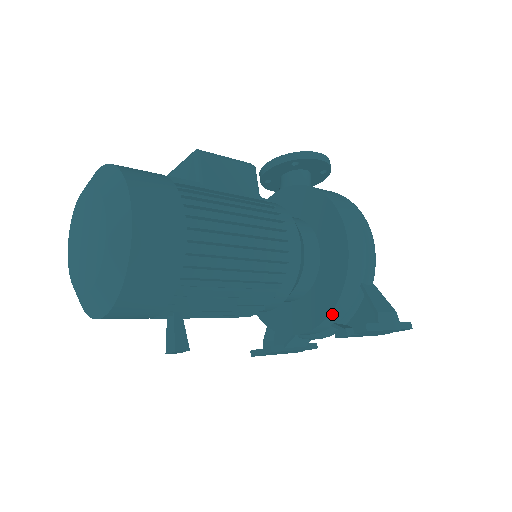
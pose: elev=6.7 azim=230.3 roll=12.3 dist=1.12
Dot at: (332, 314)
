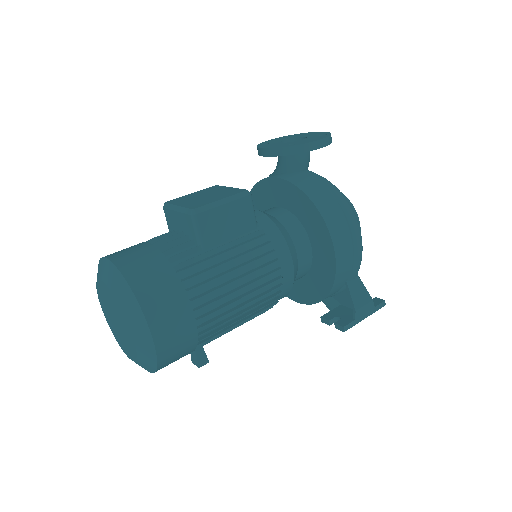
Dot at: (320, 301)
